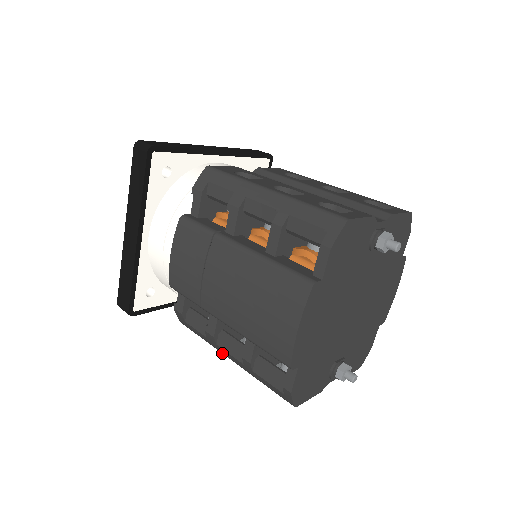
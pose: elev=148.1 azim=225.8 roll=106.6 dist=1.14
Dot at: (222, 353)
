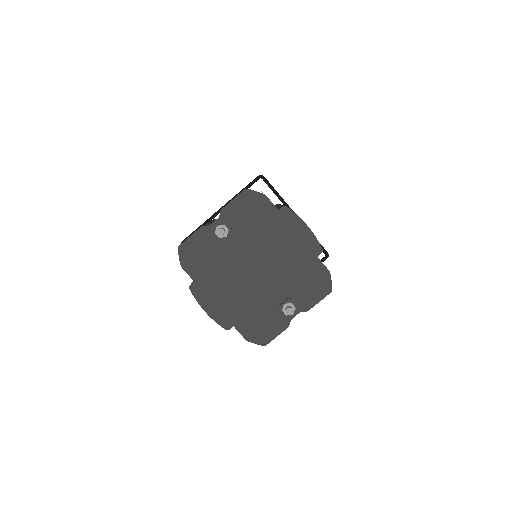
Dot at: occluded
